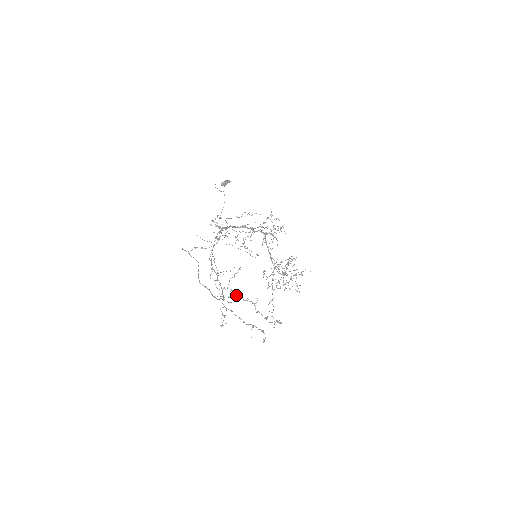
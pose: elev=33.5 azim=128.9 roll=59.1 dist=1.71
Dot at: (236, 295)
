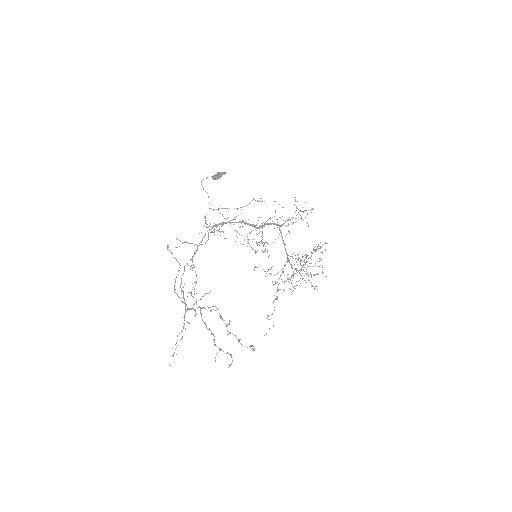
Dot at: (210, 310)
